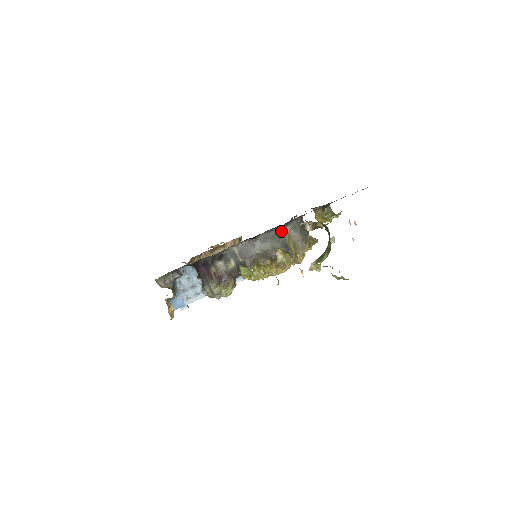
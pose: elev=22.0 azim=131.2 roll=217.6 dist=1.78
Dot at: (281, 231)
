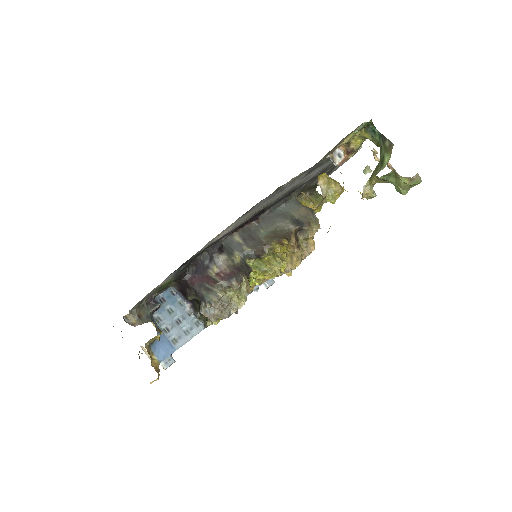
Dot at: (283, 209)
